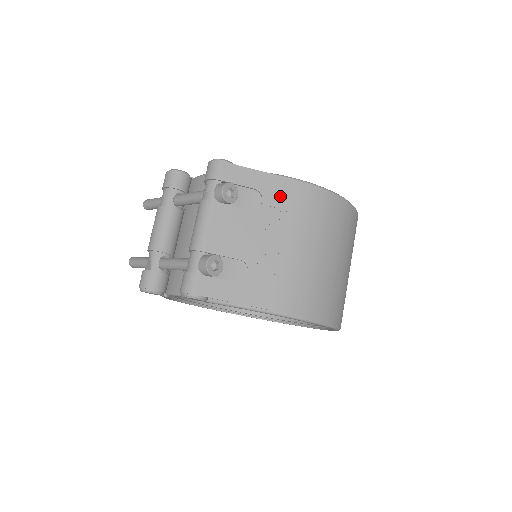
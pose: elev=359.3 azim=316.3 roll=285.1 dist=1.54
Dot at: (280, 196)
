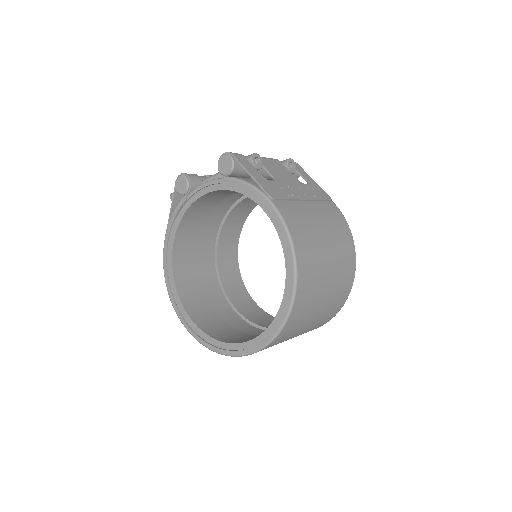
Dot at: (319, 193)
